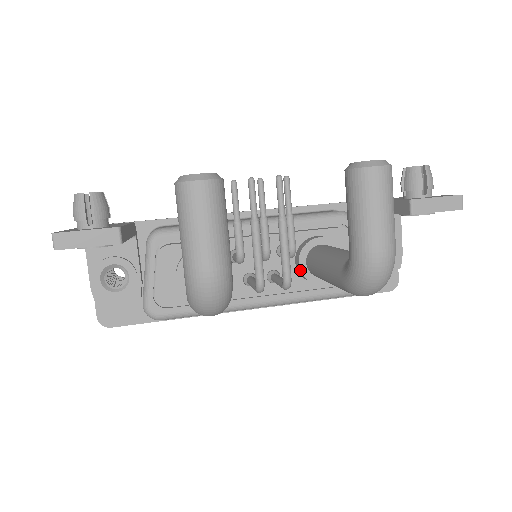
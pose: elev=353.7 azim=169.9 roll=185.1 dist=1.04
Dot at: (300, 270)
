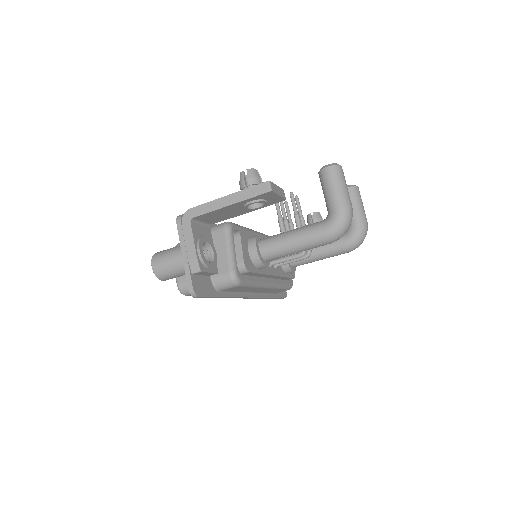
Dot at: occluded
